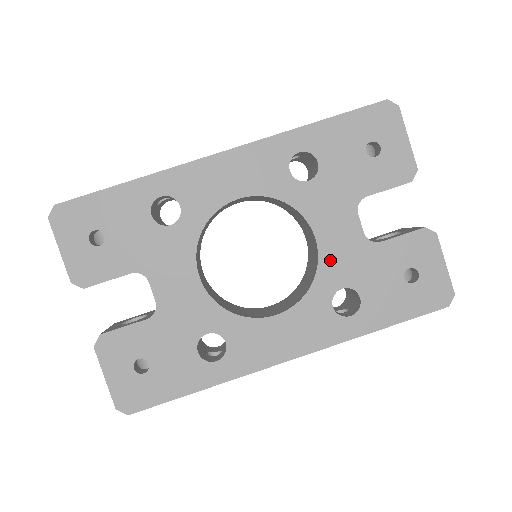
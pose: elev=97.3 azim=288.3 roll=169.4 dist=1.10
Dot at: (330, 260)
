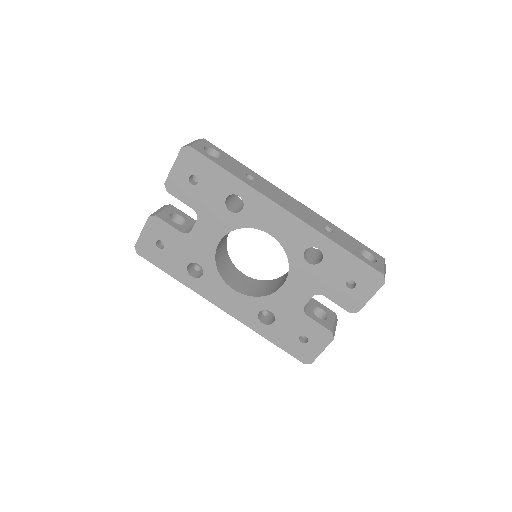
Dot at: (279, 298)
